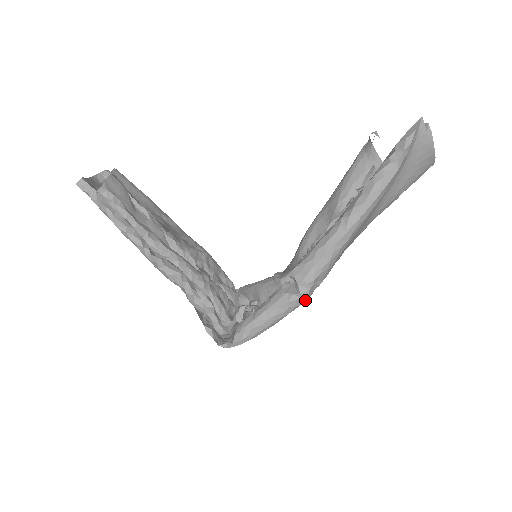
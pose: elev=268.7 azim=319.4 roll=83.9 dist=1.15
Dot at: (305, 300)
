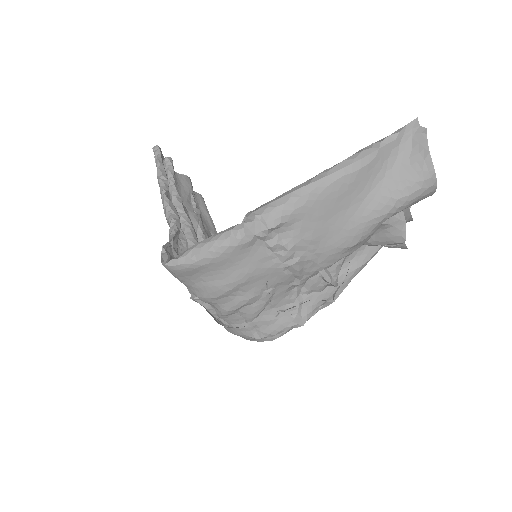
Dot at: (250, 239)
